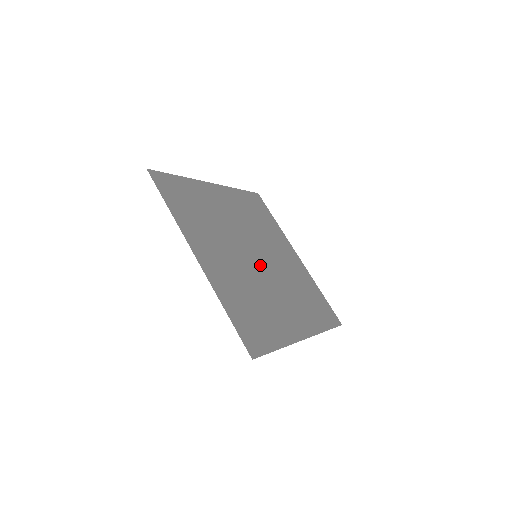
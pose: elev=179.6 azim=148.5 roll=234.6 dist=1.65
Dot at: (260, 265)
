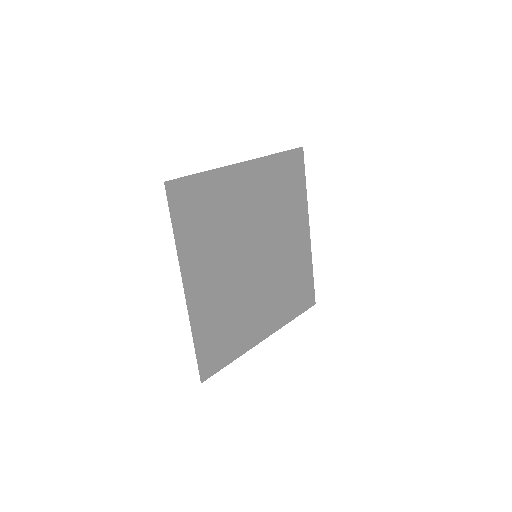
Dot at: (256, 267)
